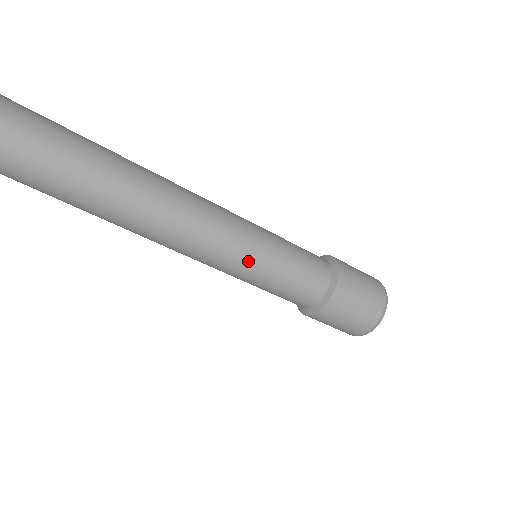
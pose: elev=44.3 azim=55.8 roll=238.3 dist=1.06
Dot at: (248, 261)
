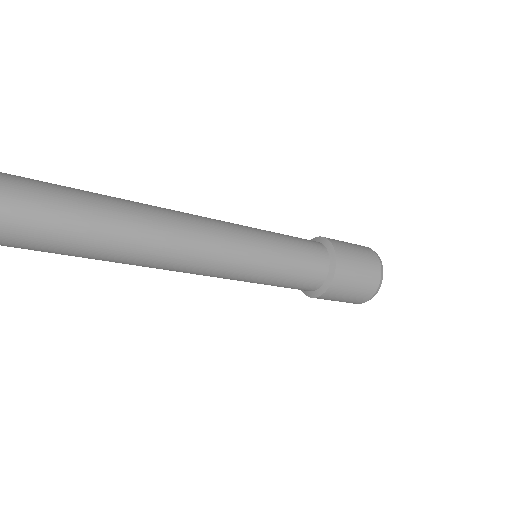
Dot at: (246, 277)
